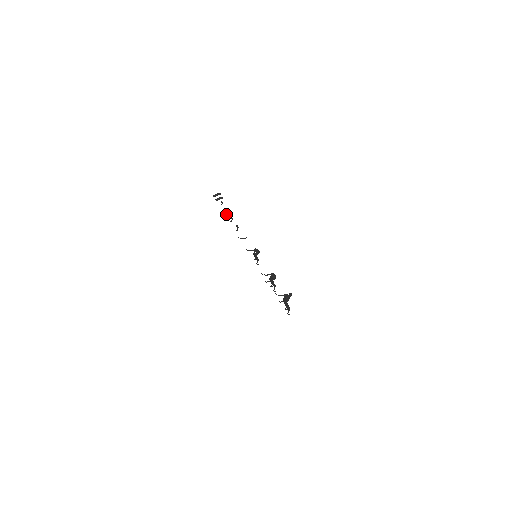
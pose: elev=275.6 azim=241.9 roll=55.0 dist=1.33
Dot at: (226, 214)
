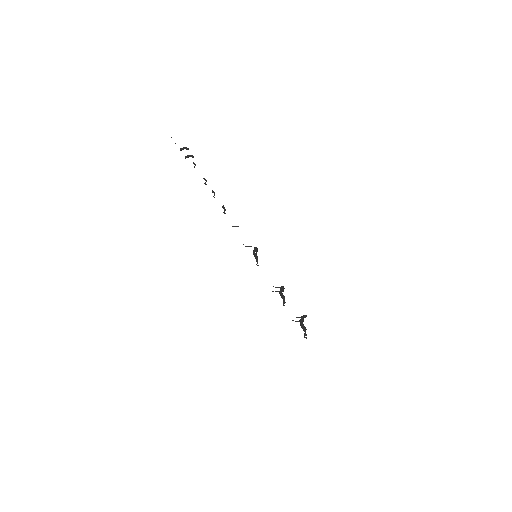
Dot at: (205, 184)
